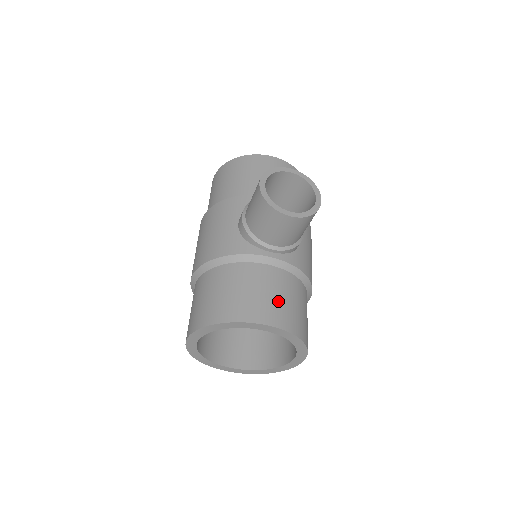
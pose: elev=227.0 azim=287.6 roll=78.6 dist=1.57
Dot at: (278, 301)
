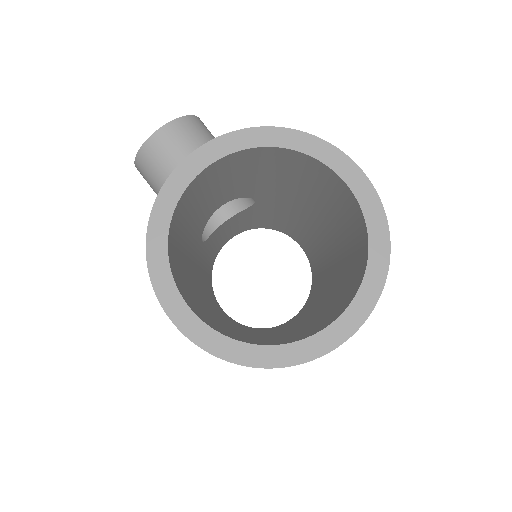
Dot at: occluded
